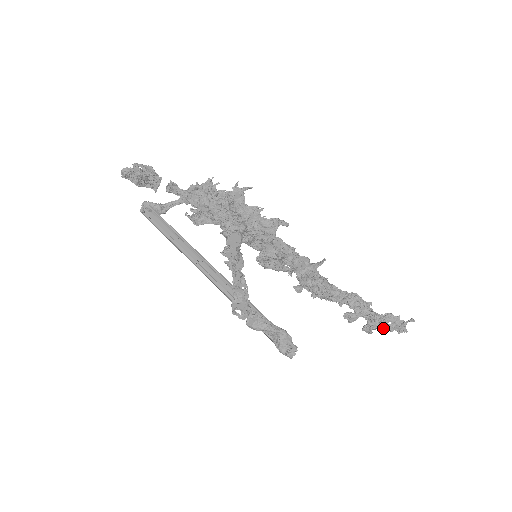
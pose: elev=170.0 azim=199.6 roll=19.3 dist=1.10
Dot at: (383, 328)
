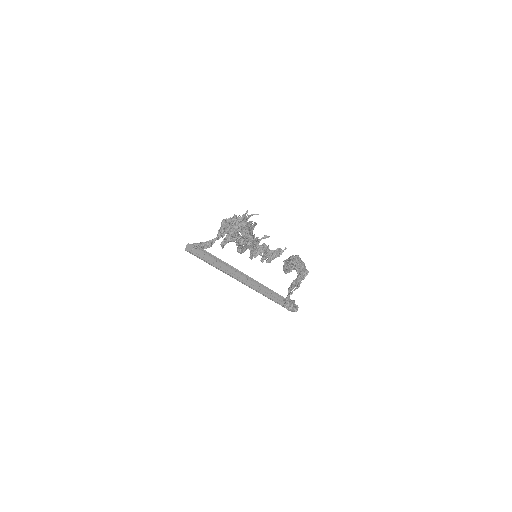
Dot at: occluded
